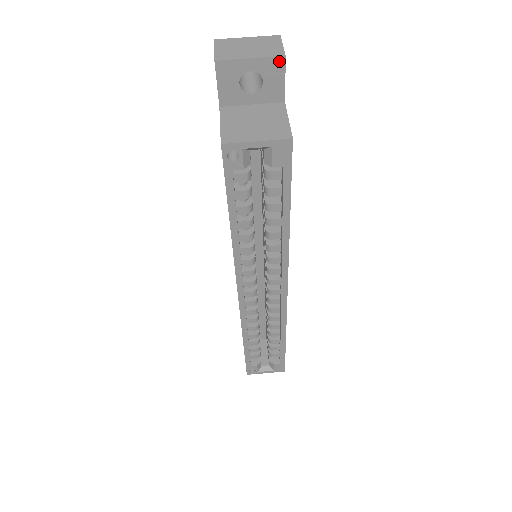
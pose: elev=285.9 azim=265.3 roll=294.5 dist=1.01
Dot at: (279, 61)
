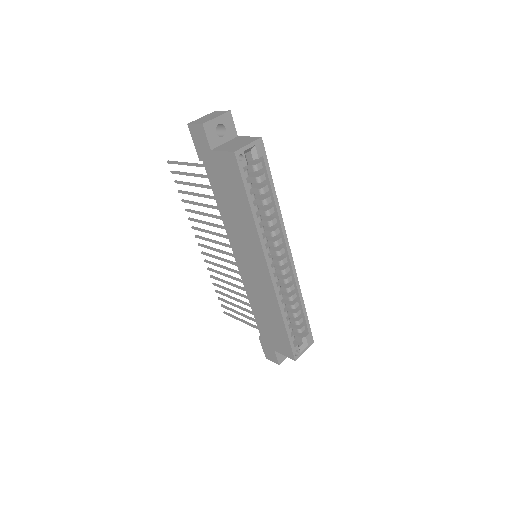
Dot at: (229, 114)
